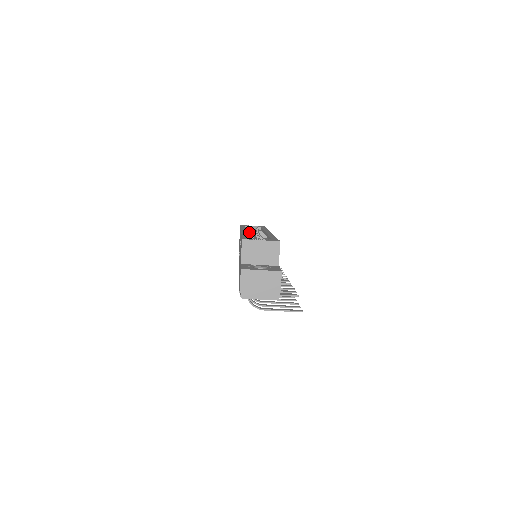
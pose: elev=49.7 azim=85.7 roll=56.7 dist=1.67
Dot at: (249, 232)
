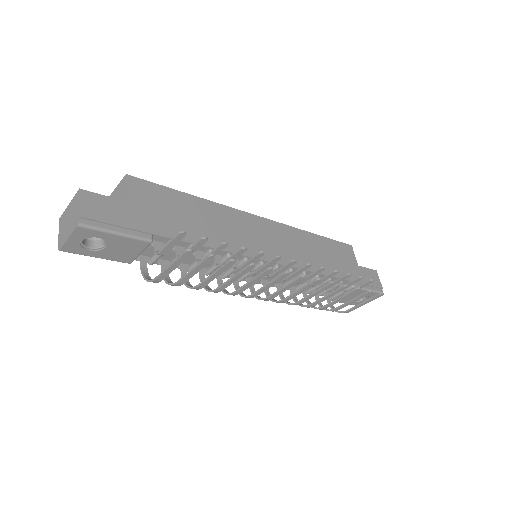
Dot at: occluded
